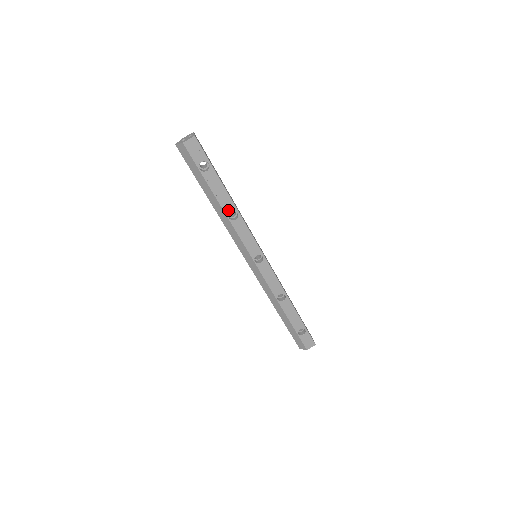
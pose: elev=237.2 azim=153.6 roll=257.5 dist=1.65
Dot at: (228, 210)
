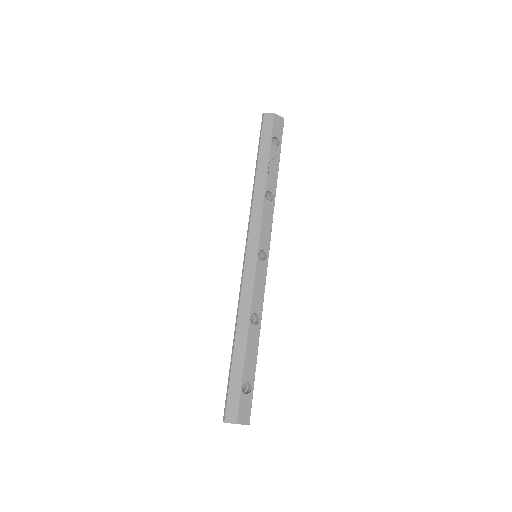
Dot at: (269, 188)
